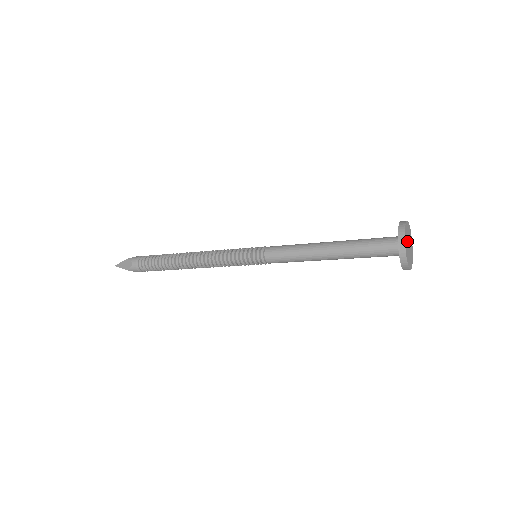
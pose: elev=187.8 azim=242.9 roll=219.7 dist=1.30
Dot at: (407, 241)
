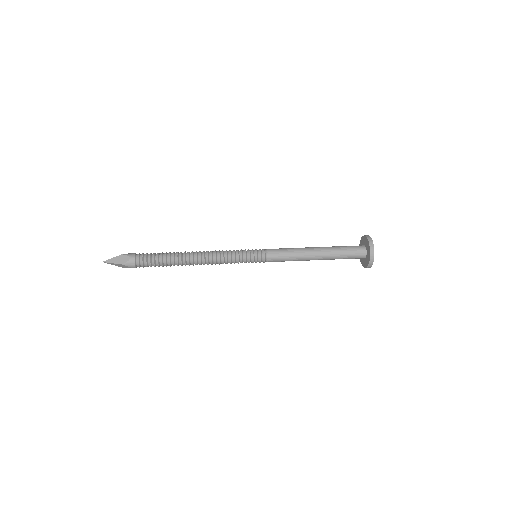
Dot at: occluded
